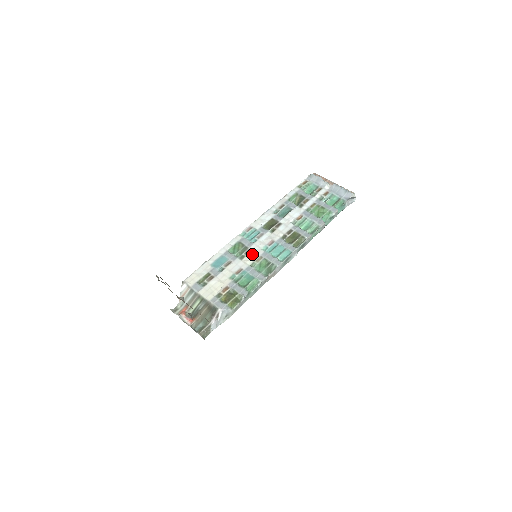
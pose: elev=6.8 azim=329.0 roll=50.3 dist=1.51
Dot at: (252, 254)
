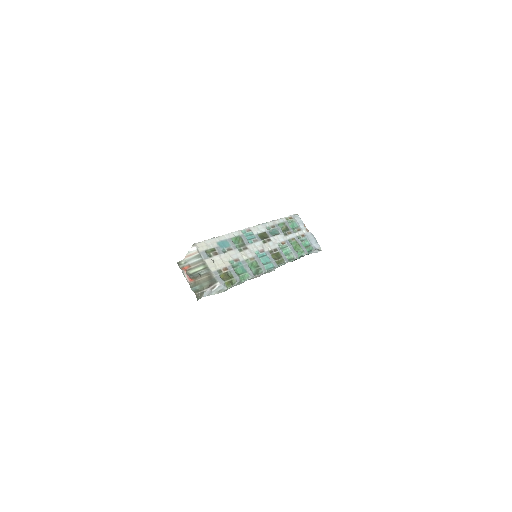
Dot at: (248, 252)
